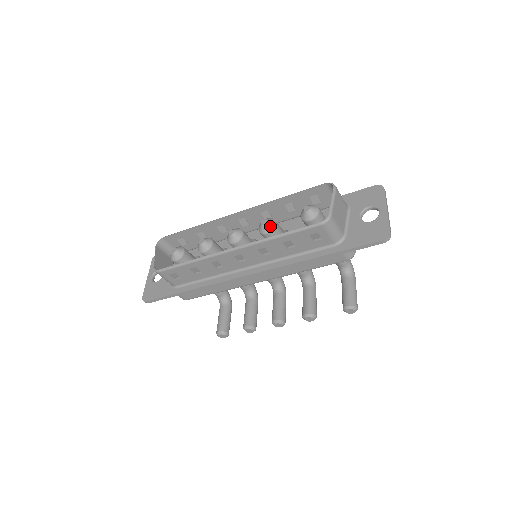
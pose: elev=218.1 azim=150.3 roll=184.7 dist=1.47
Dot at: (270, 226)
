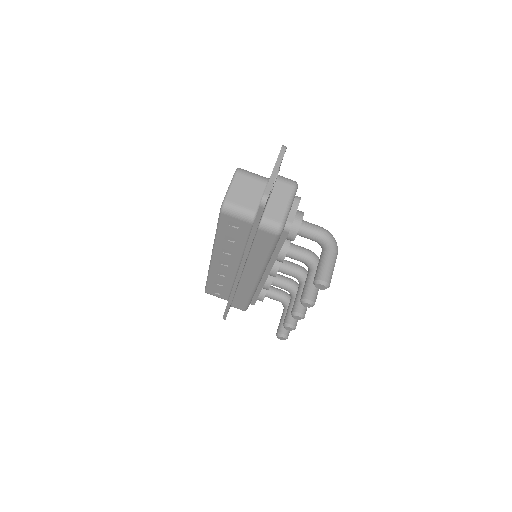
Dot at: occluded
